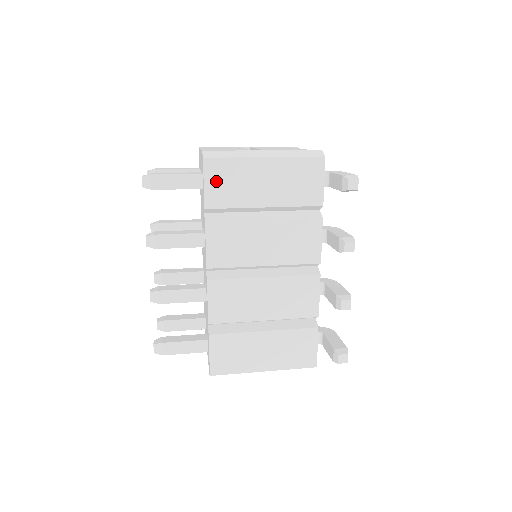
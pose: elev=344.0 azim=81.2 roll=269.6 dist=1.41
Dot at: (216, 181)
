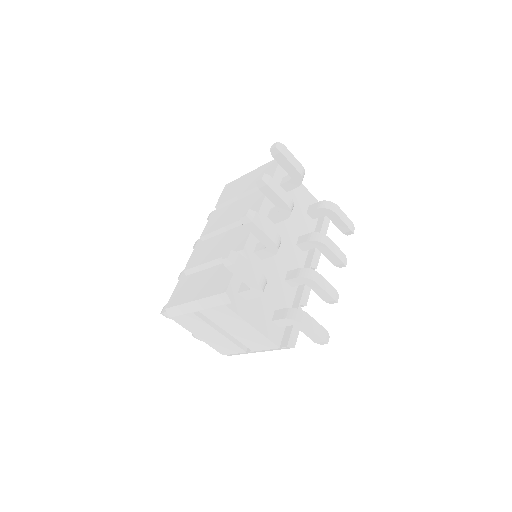
Dot at: (226, 192)
